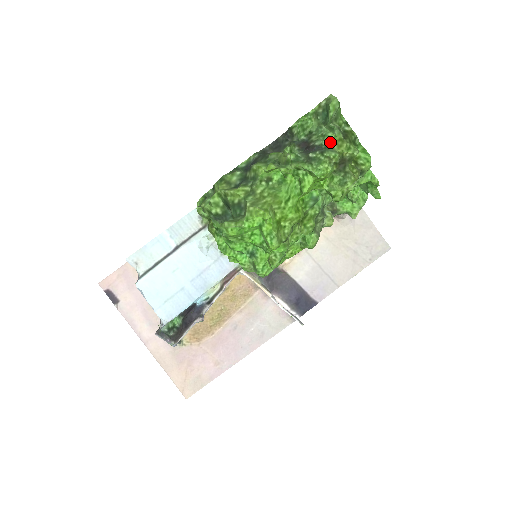
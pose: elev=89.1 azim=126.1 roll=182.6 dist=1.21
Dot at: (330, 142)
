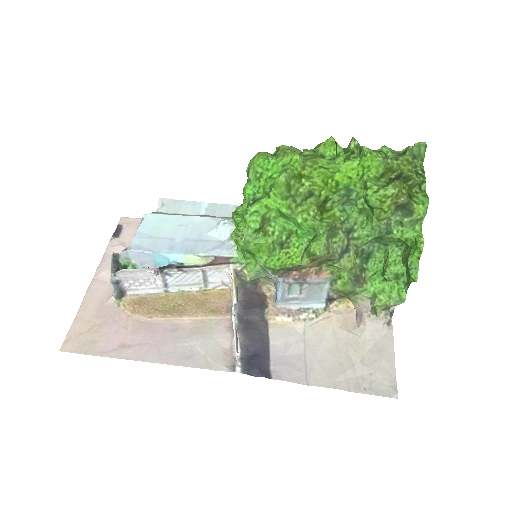
Dot at: (397, 157)
